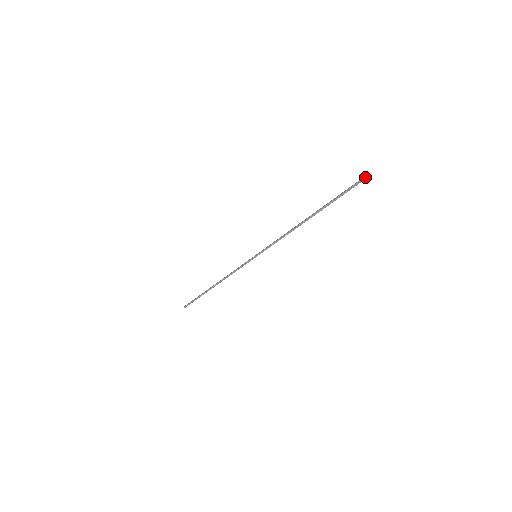
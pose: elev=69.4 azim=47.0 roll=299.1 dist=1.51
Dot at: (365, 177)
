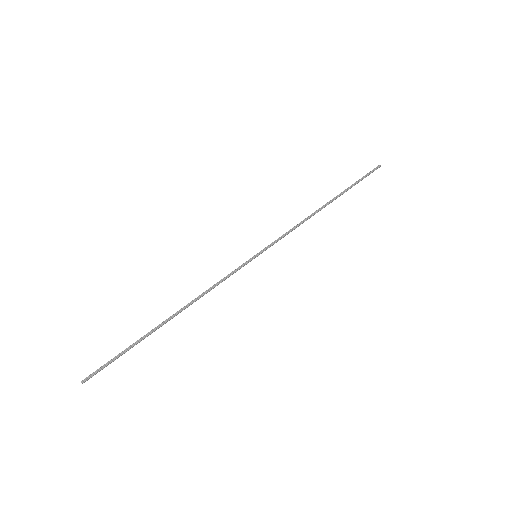
Dot at: (377, 166)
